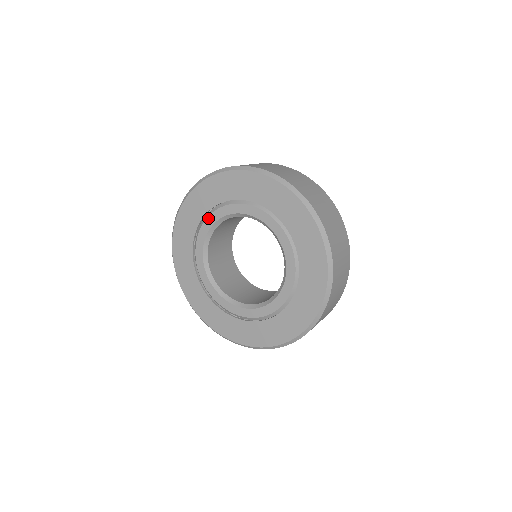
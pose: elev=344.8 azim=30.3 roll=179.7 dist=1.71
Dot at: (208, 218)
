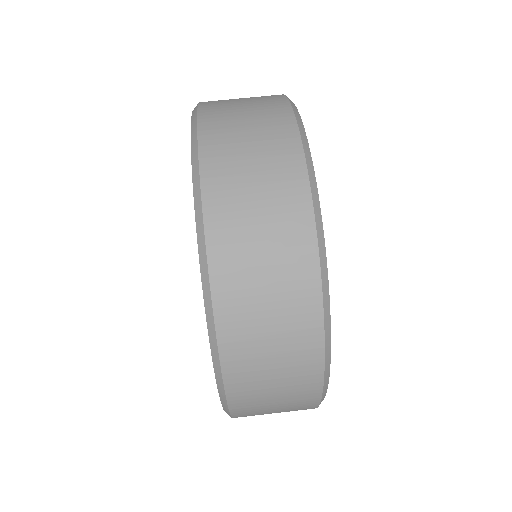
Dot at: occluded
